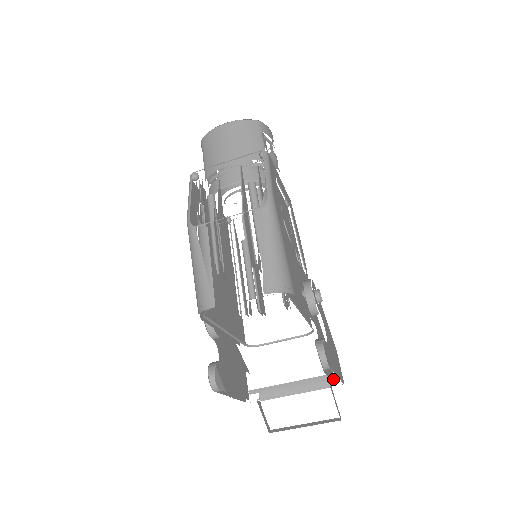
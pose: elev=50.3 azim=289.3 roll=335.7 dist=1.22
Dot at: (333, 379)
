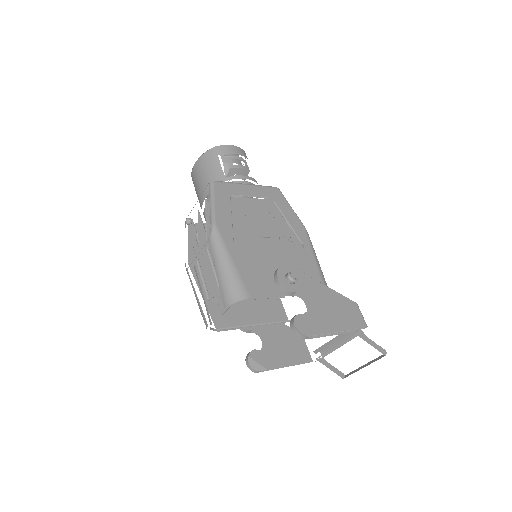
Dot at: occluded
